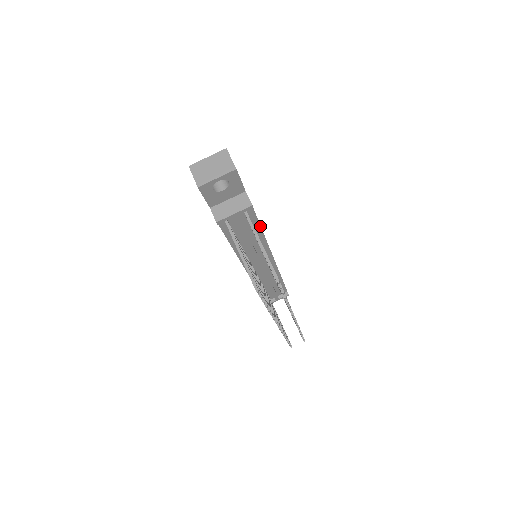
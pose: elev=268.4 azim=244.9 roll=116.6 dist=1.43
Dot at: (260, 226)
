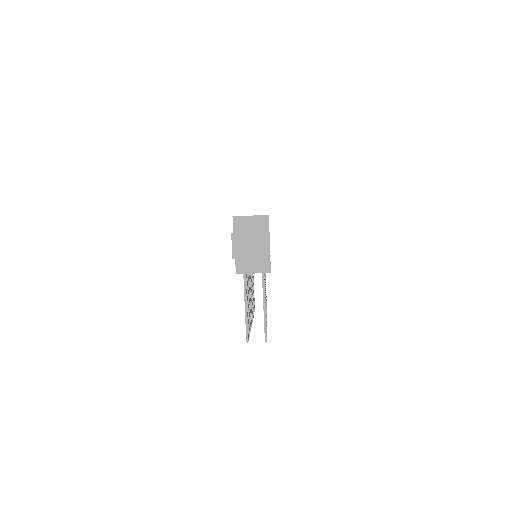
Dot at: occluded
